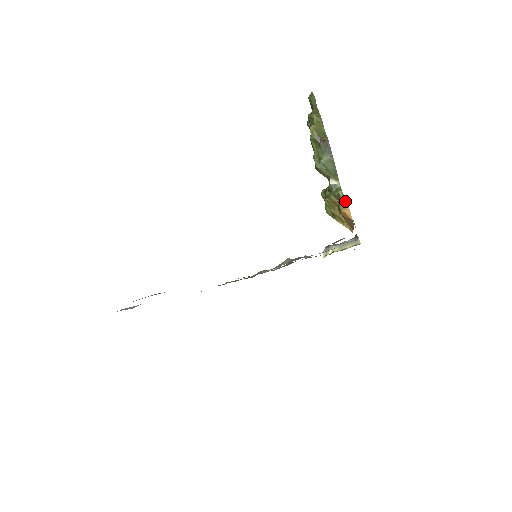
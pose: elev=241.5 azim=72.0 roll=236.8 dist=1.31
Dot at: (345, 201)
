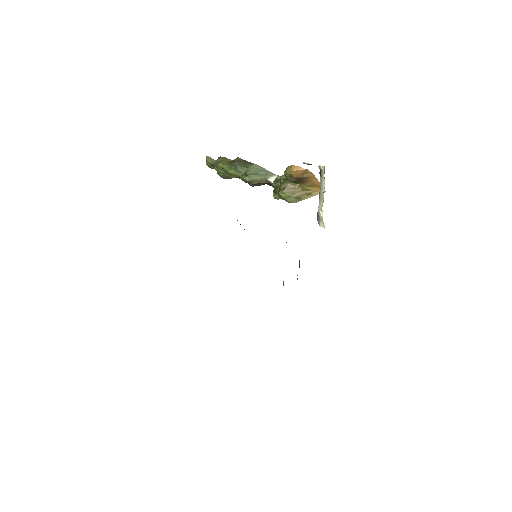
Dot at: (287, 167)
